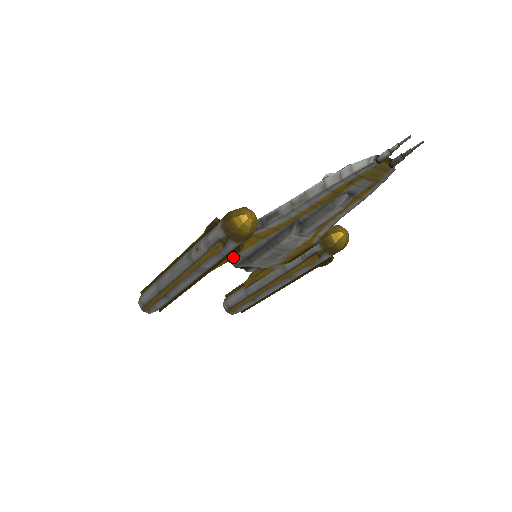
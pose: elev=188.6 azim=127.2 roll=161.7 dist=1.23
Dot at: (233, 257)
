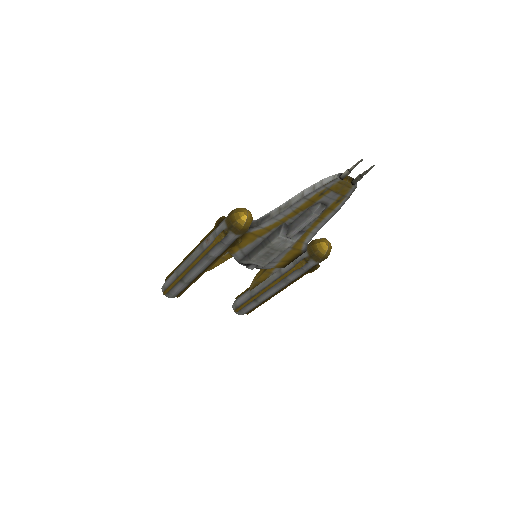
Dot at: (236, 252)
